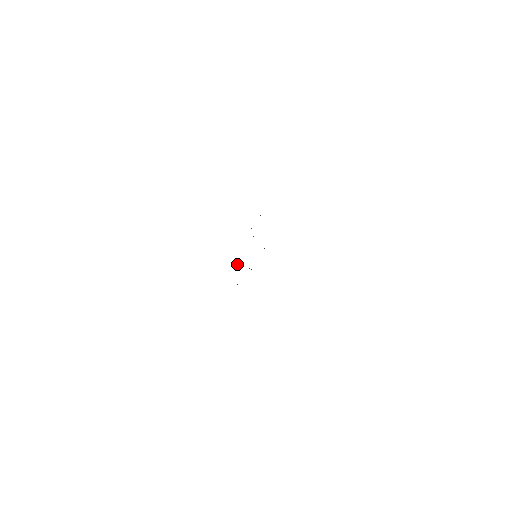
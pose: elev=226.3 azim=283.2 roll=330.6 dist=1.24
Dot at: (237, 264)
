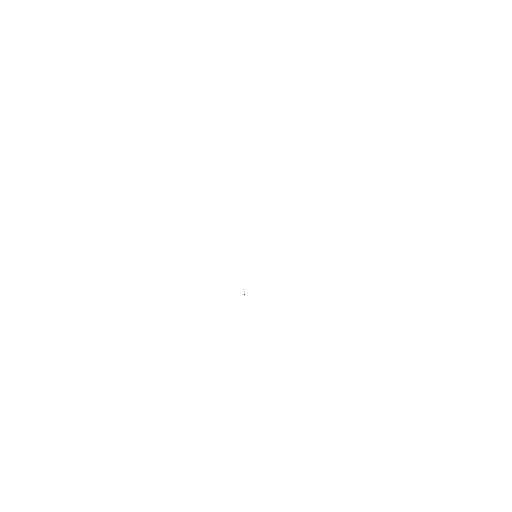
Dot at: occluded
